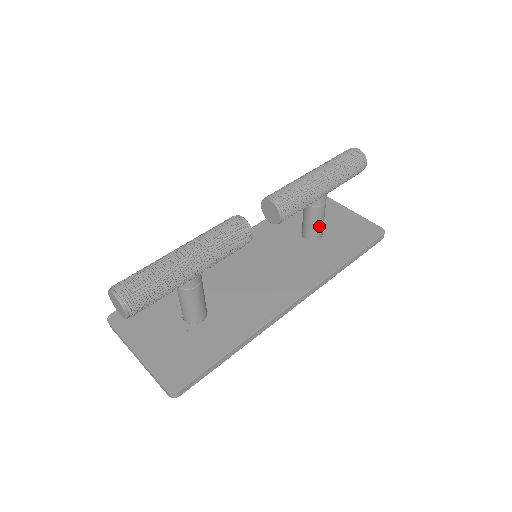
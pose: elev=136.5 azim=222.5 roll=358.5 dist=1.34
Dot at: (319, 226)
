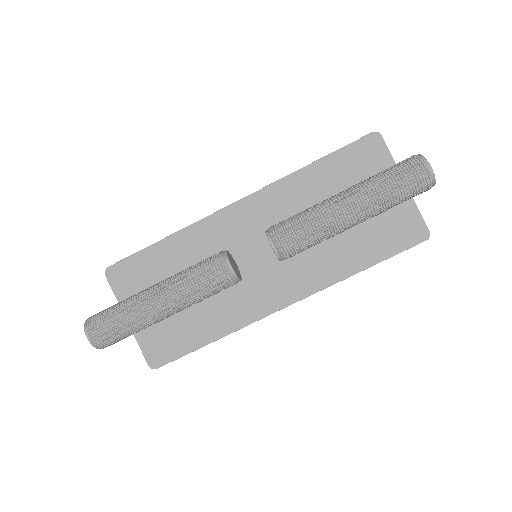
Dot at: occluded
